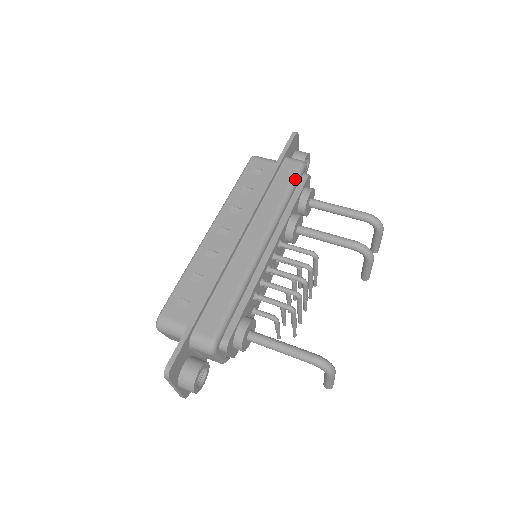
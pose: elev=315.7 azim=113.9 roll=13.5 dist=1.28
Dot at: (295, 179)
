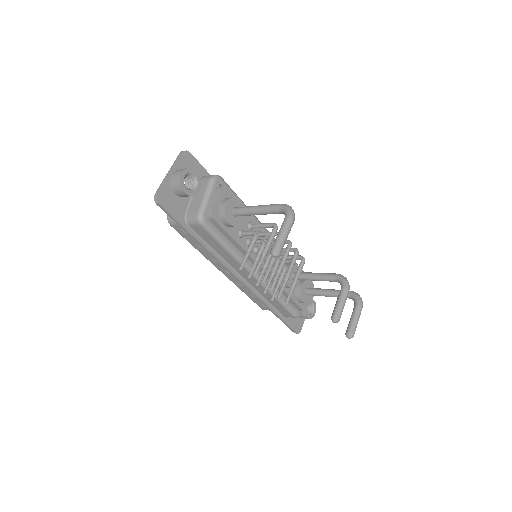
Dot at: occluded
